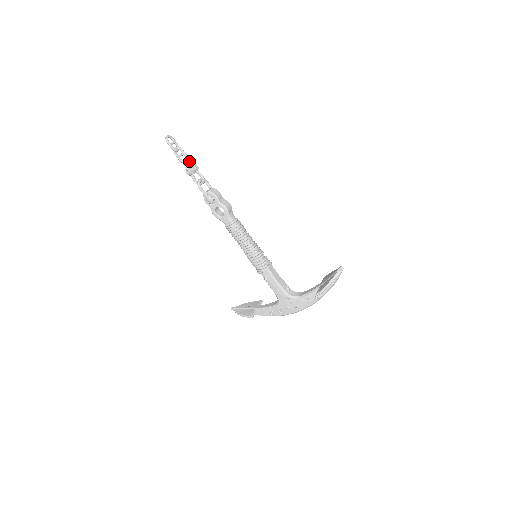
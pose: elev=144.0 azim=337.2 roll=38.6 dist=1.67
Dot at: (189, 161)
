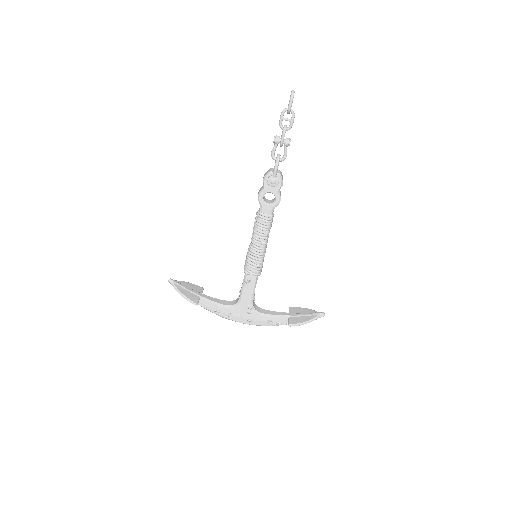
Dot at: occluded
